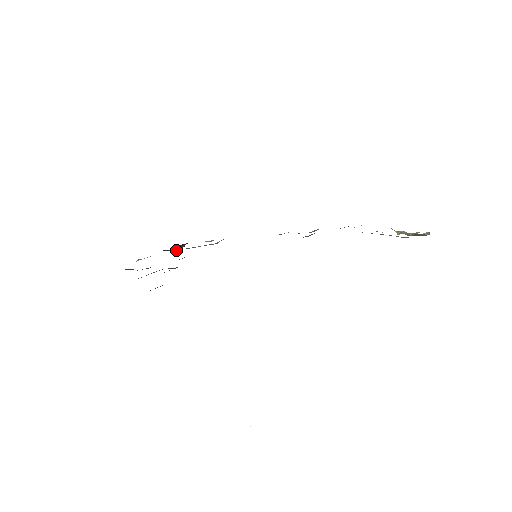
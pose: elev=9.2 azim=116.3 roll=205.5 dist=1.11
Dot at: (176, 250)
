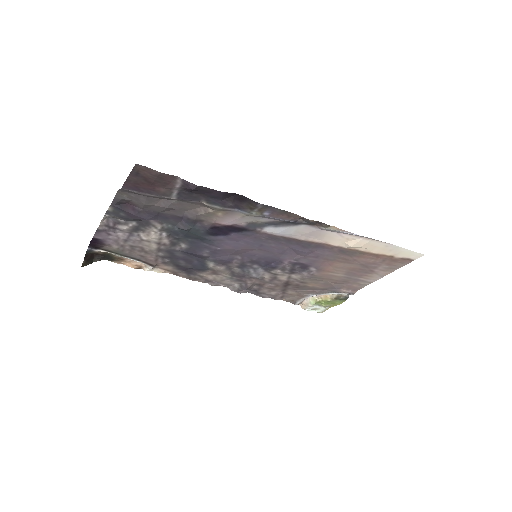
Dot at: (88, 259)
